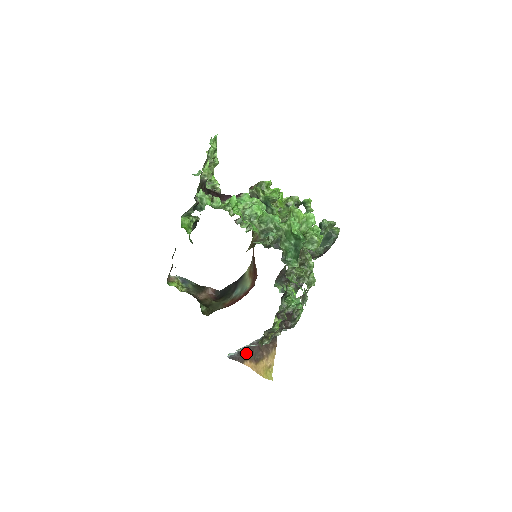
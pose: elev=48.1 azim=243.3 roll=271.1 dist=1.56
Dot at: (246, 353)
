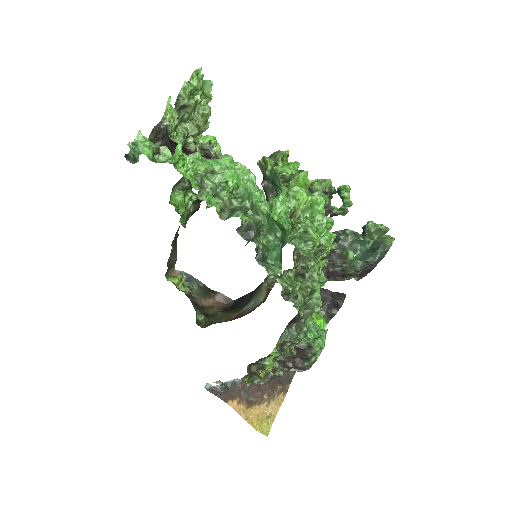
Dot at: (236, 389)
